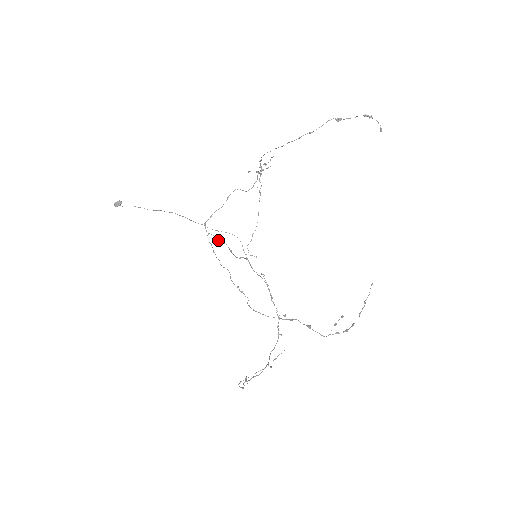
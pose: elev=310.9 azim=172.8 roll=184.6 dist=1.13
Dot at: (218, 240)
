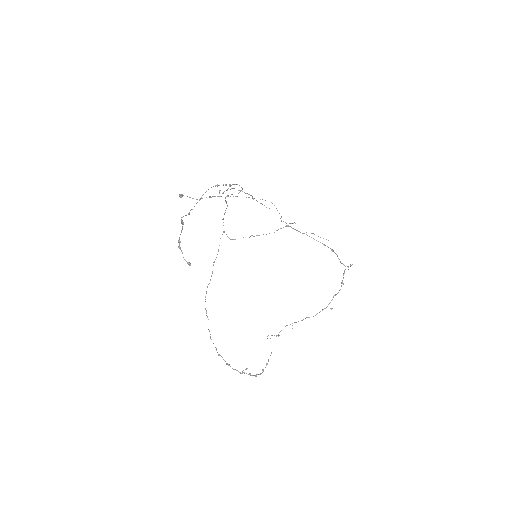
Dot at: occluded
